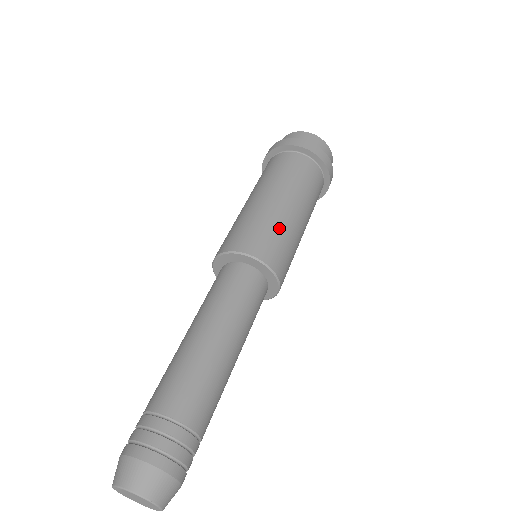
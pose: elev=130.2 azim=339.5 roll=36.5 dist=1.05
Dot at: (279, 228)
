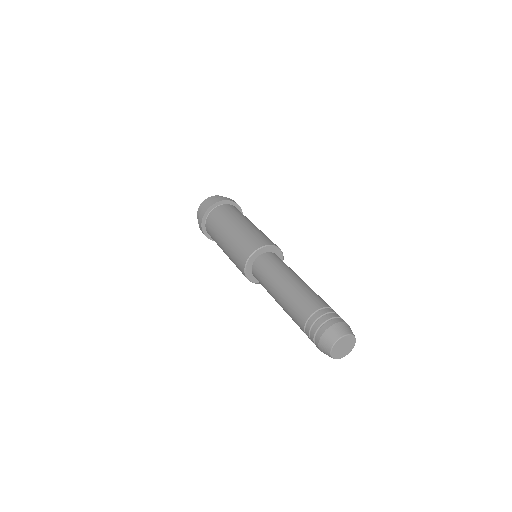
Dot at: occluded
